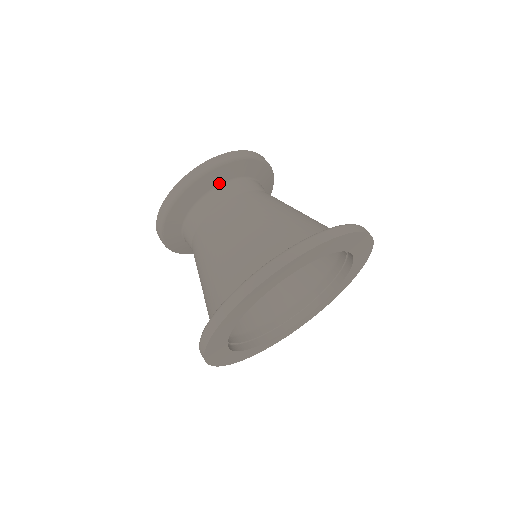
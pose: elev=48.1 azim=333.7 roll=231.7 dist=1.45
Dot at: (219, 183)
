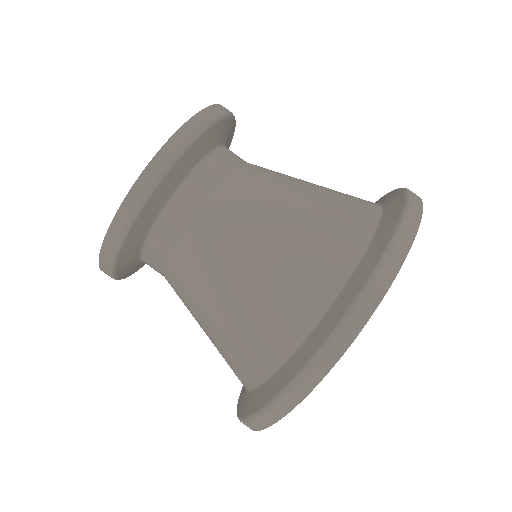
Dot at: (221, 143)
